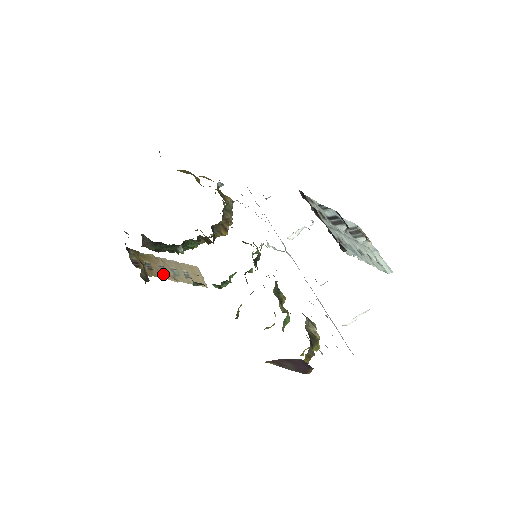
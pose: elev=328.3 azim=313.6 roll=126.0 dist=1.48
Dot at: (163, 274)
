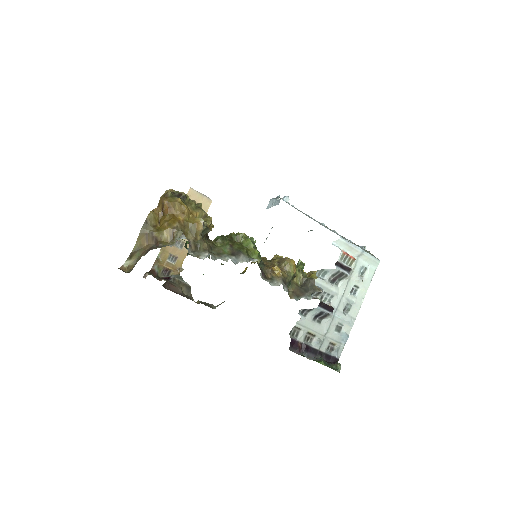
Dot at: (184, 249)
